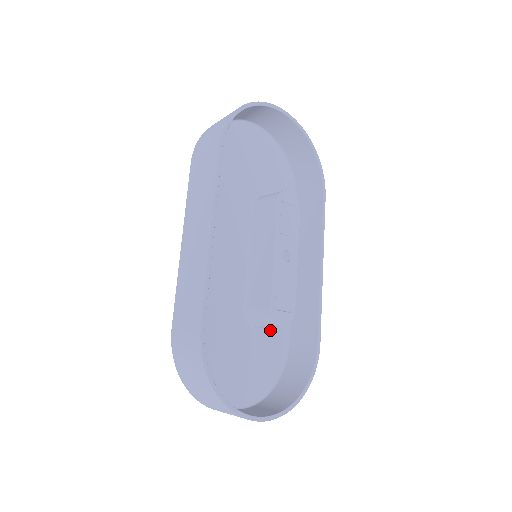
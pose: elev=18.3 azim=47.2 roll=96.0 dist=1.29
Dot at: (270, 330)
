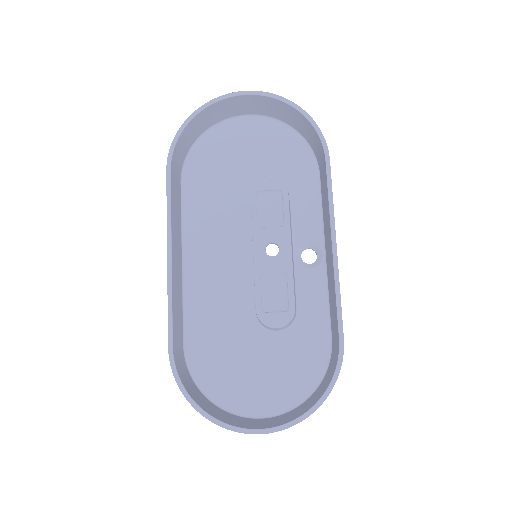
Dot at: (298, 329)
